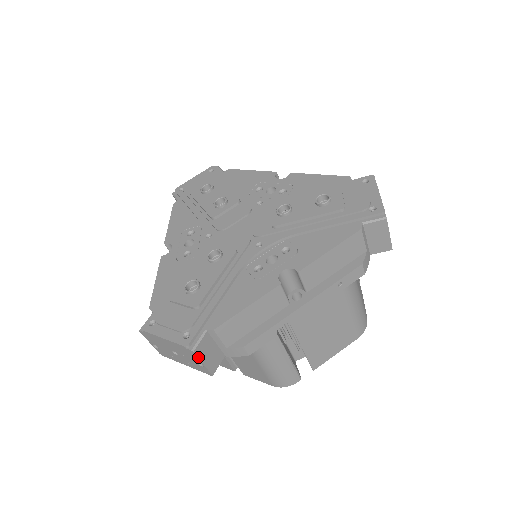
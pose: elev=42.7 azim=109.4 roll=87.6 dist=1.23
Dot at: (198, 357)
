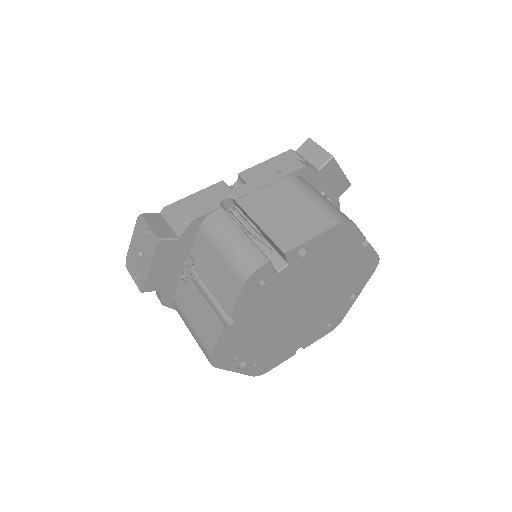
Dot at: (145, 219)
